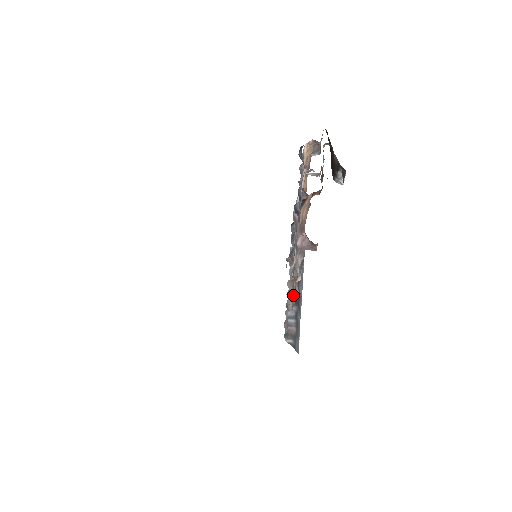
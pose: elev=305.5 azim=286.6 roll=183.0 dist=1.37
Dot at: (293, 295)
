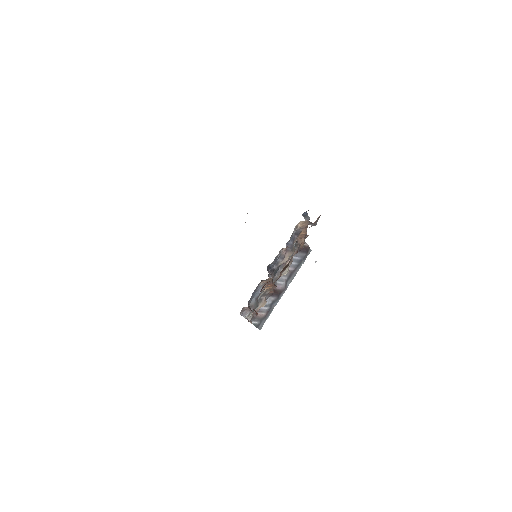
Dot at: (259, 306)
